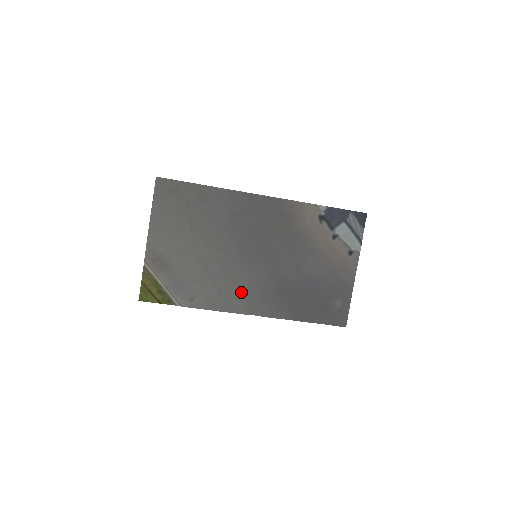
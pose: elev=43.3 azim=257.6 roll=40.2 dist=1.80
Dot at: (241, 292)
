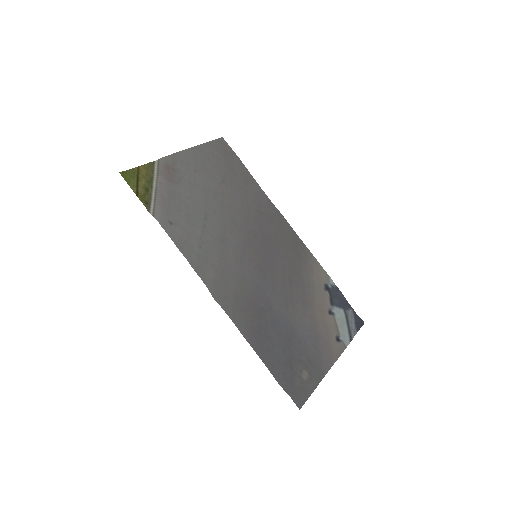
Dot at: (220, 267)
